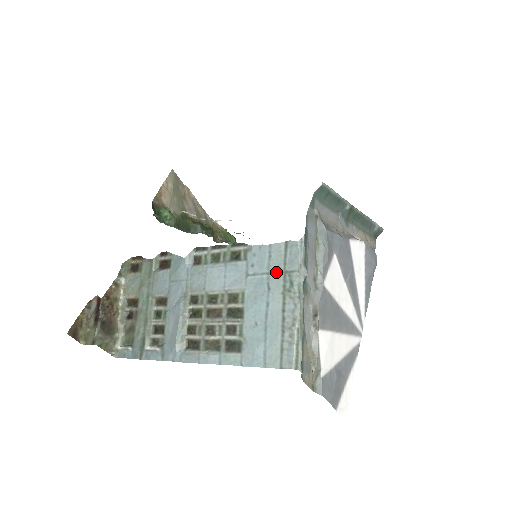
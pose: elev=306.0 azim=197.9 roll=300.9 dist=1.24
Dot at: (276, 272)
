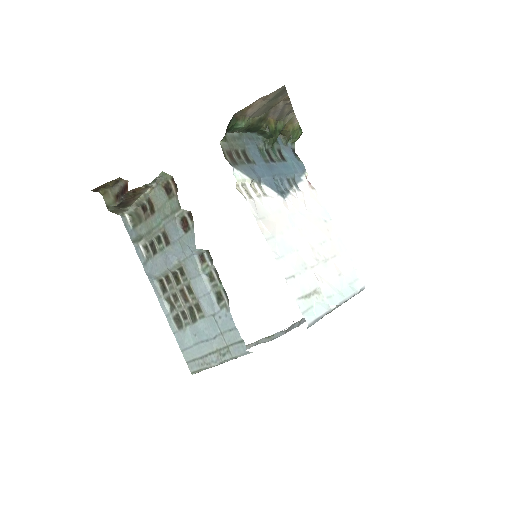
Dot at: (225, 340)
